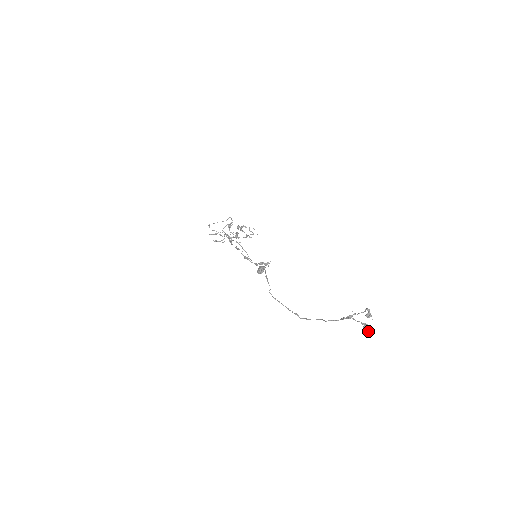
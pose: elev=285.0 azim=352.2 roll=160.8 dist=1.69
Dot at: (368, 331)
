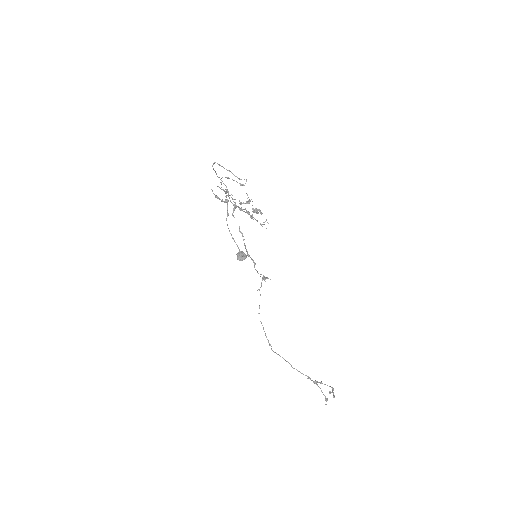
Dot at: occluded
